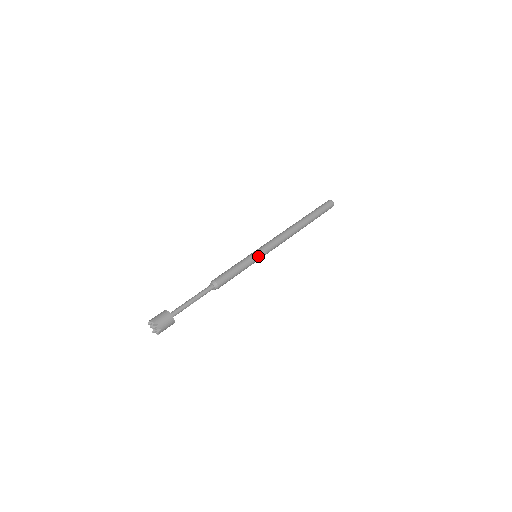
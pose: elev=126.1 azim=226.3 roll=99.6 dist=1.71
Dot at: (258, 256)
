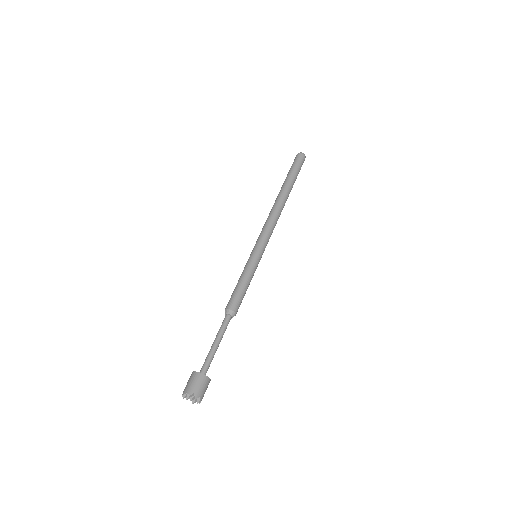
Dot at: (258, 255)
